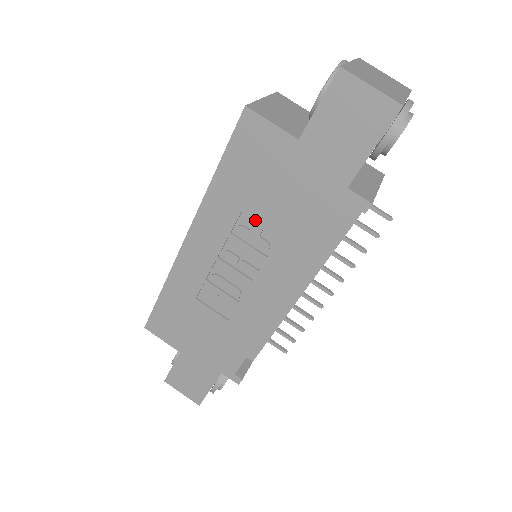
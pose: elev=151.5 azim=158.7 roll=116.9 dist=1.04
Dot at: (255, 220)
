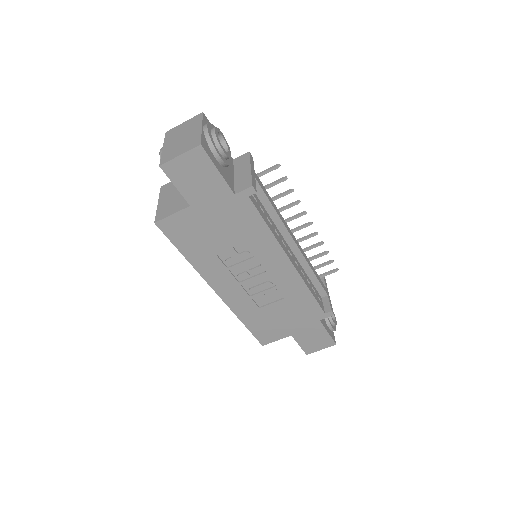
Dot at: (227, 252)
